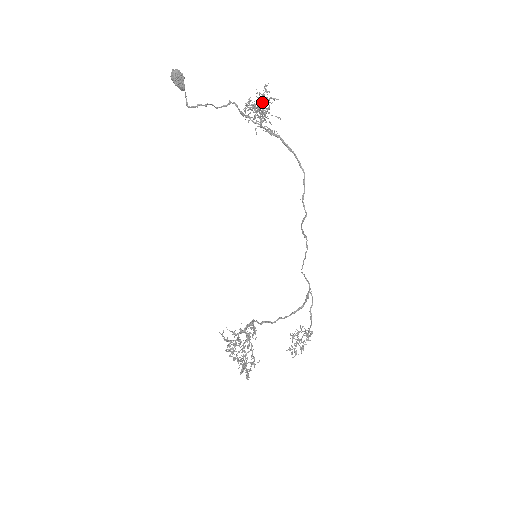
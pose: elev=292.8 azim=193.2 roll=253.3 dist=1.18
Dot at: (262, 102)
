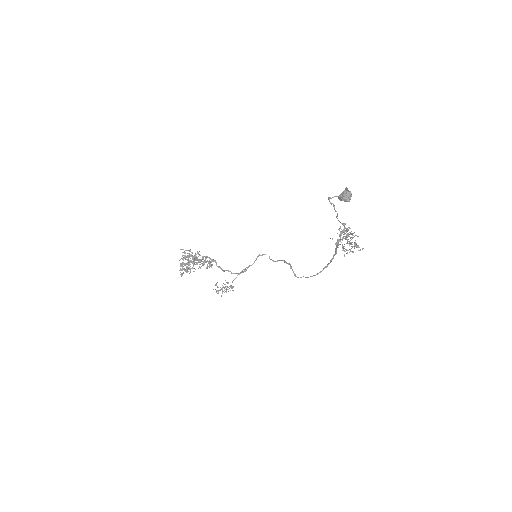
Dot at: occluded
